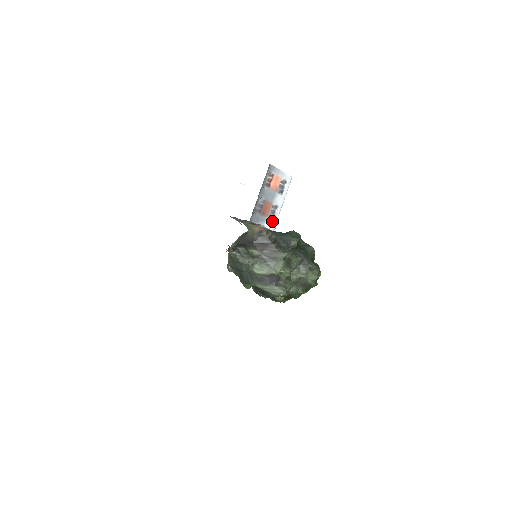
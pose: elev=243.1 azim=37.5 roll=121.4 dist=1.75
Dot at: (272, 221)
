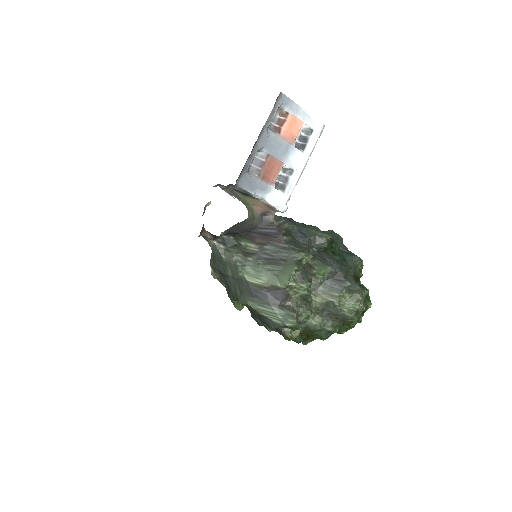
Dot at: (281, 194)
